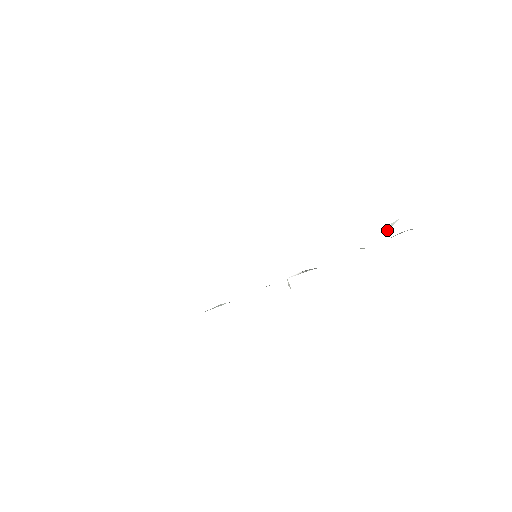
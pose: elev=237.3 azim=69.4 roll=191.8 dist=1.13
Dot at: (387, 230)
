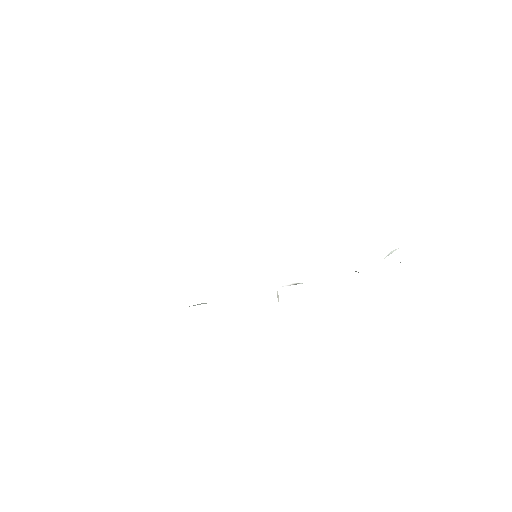
Dot at: occluded
